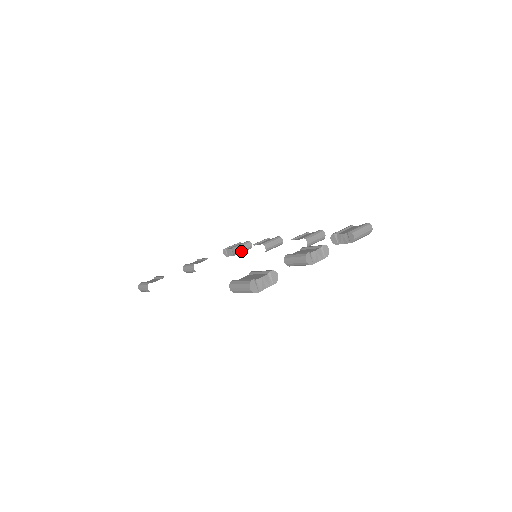
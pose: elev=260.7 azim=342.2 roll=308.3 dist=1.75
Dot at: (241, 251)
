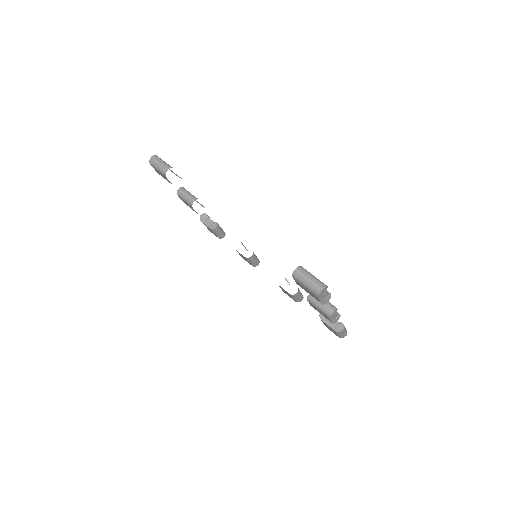
Dot at: (217, 232)
